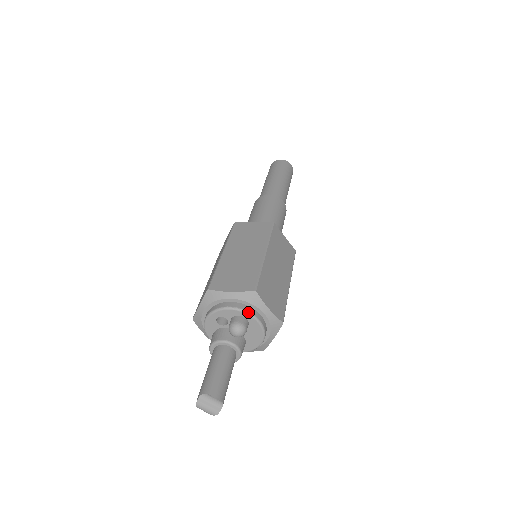
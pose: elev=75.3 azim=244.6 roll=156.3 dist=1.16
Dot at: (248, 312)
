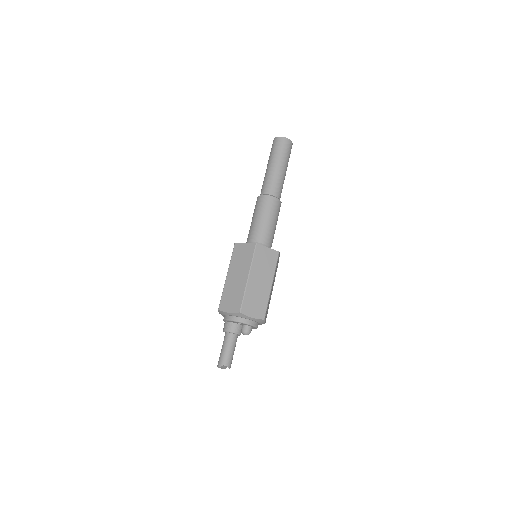
Dot at: (256, 326)
